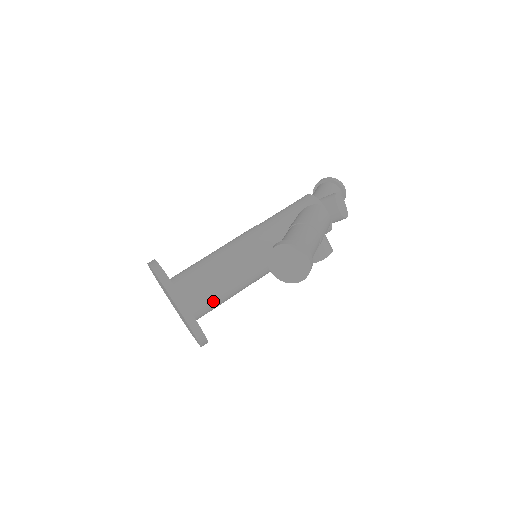
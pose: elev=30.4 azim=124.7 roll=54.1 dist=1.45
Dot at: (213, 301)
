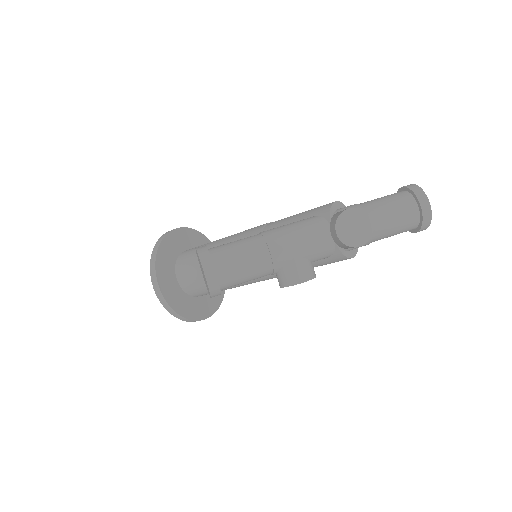
Dot at: (200, 284)
